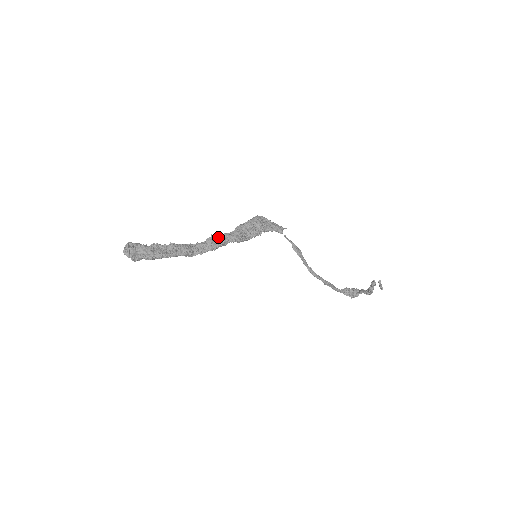
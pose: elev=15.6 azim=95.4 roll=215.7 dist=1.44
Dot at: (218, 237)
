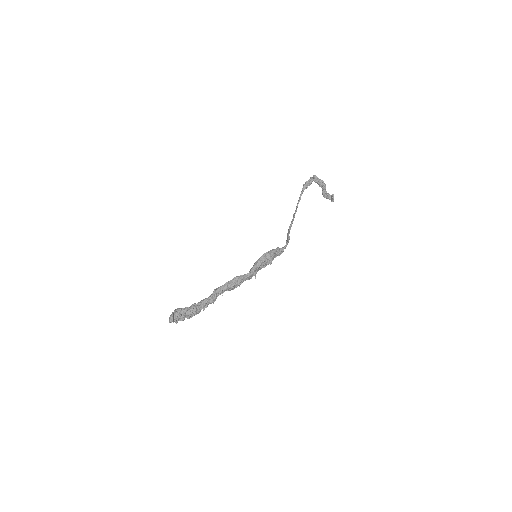
Dot at: (237, 284)
